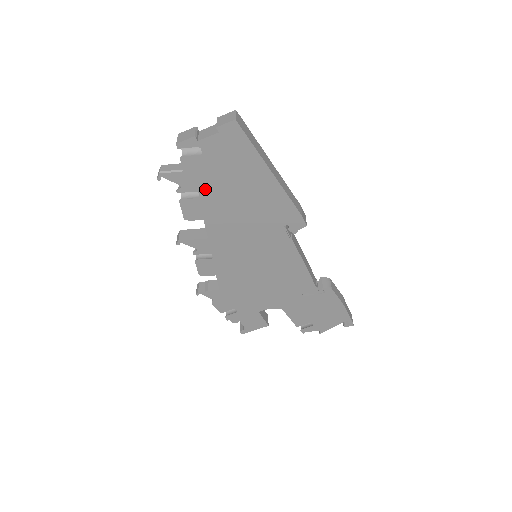
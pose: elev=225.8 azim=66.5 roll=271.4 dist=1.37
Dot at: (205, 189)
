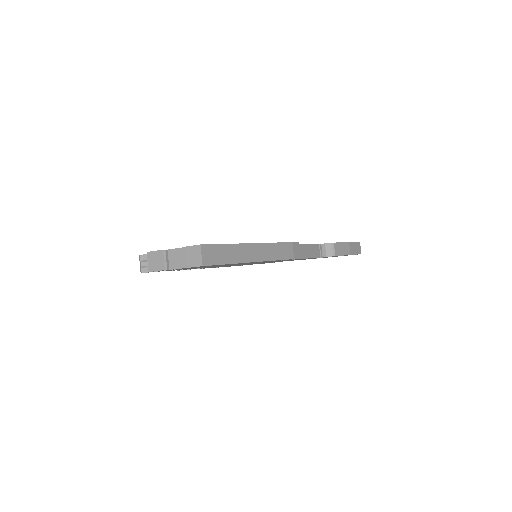
Dot at: occluded
